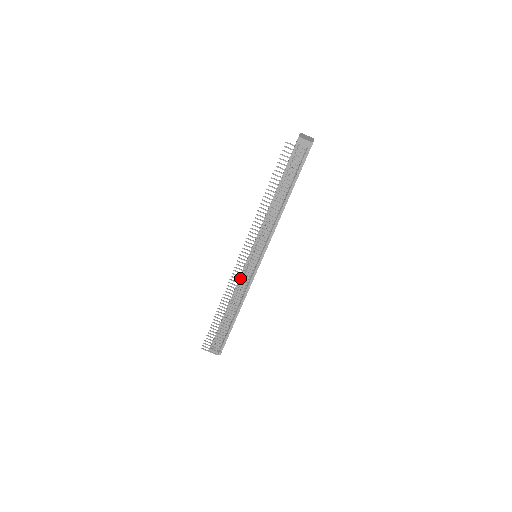
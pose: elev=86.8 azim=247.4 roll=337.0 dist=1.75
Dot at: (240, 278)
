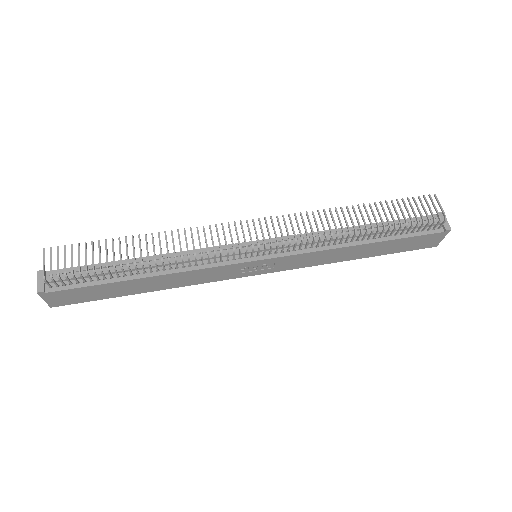
Dot at: (212, 248)
